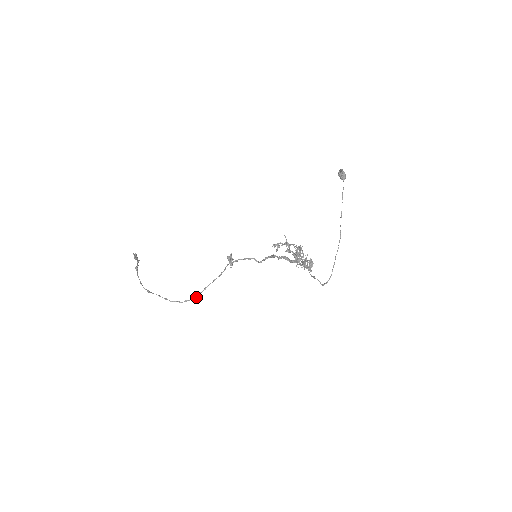
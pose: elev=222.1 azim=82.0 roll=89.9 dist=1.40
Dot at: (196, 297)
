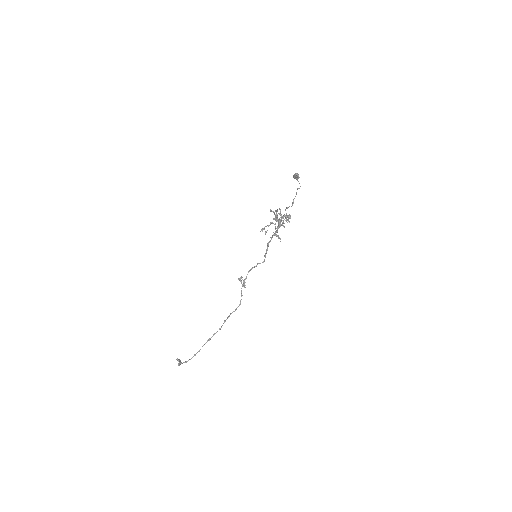
Dot at: occluded
